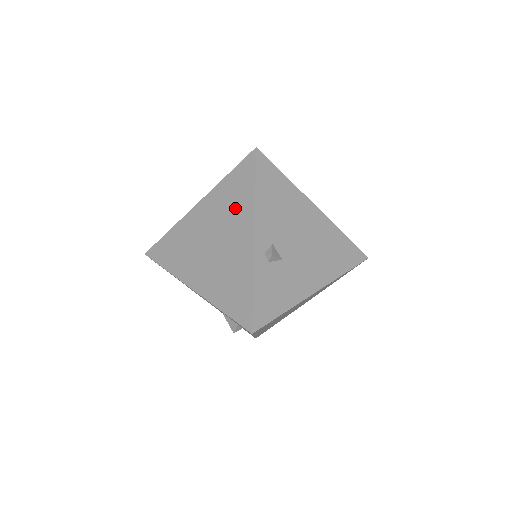
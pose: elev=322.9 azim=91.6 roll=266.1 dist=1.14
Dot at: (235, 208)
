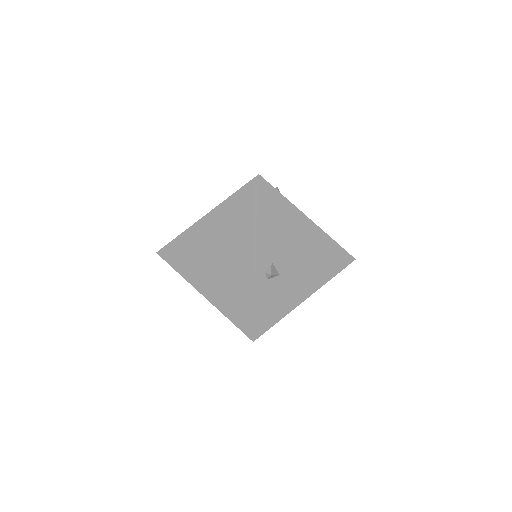
Dot at: (239, 229)
